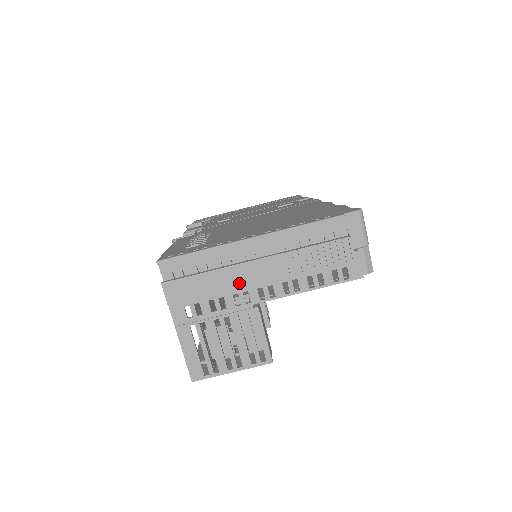
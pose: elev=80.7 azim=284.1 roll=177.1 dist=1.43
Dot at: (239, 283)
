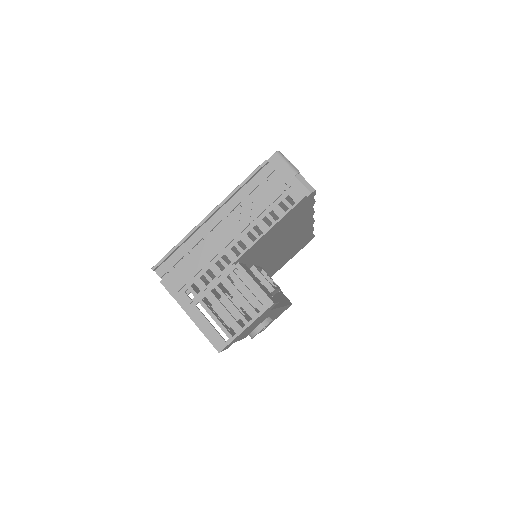
Dot at: (215, 251)
